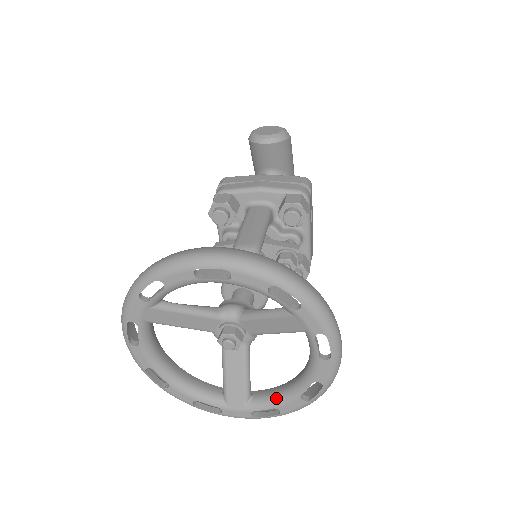
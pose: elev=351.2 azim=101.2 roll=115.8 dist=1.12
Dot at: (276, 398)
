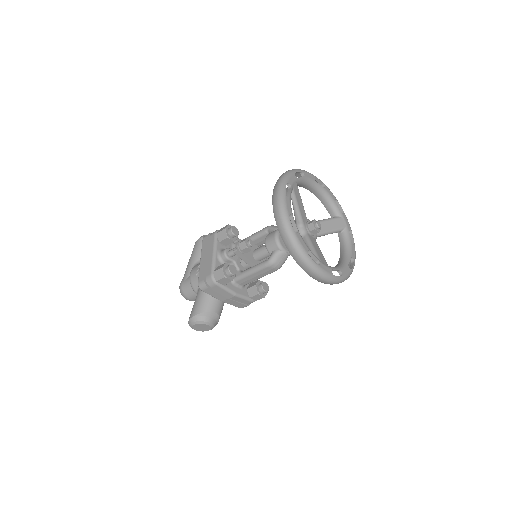
Dot at: (338, 266)
